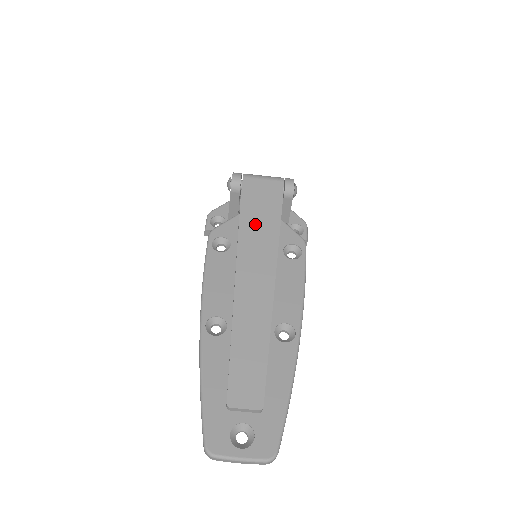
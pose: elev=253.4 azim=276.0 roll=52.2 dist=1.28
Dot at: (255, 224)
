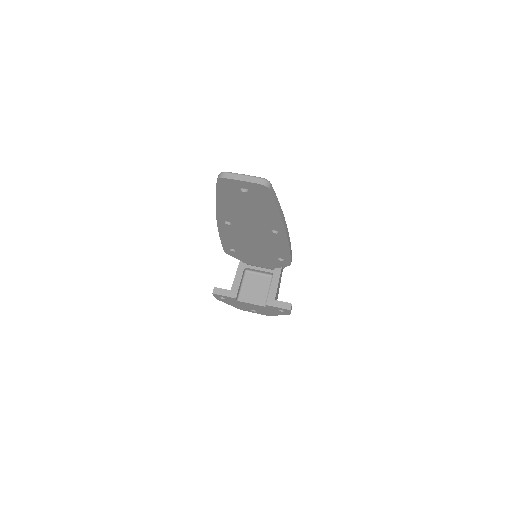
Dot at: occluded
